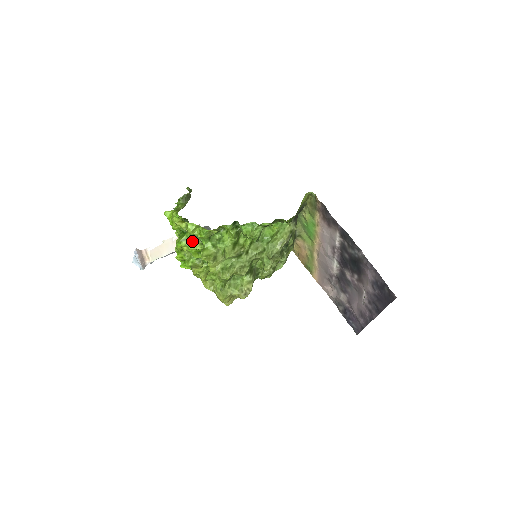
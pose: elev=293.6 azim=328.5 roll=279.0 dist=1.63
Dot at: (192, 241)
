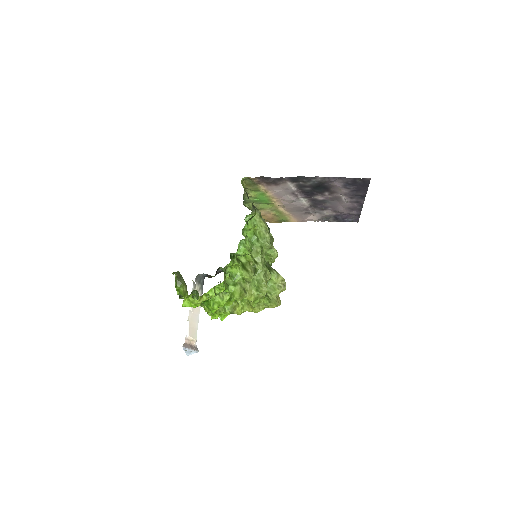
Dot at: (218, 299)
